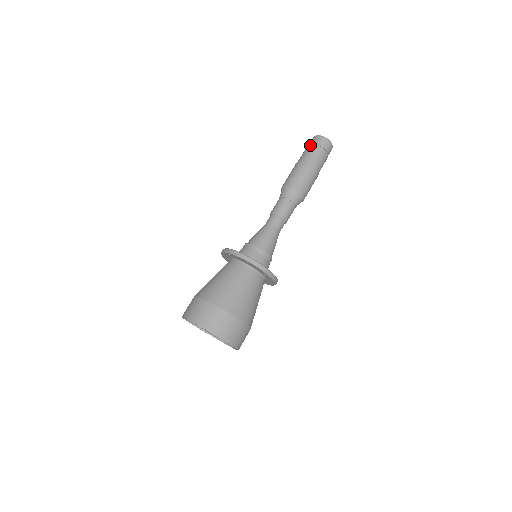
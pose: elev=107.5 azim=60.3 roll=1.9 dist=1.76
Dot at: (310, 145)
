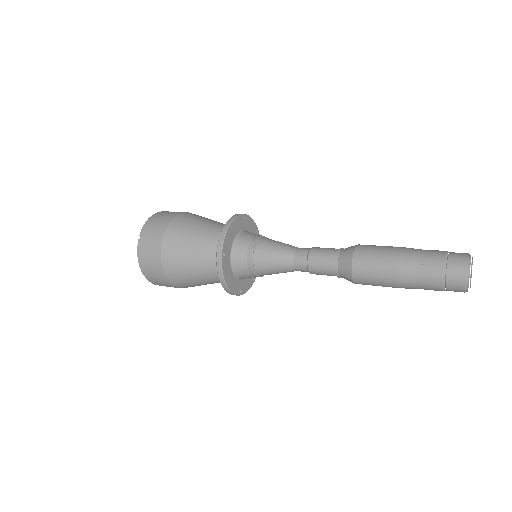
Dot at: (441, 272)
